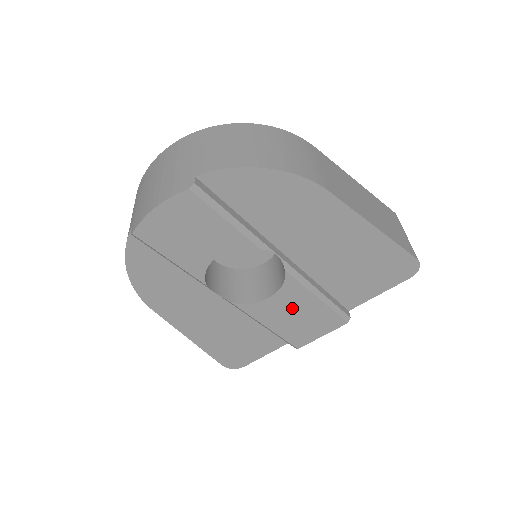
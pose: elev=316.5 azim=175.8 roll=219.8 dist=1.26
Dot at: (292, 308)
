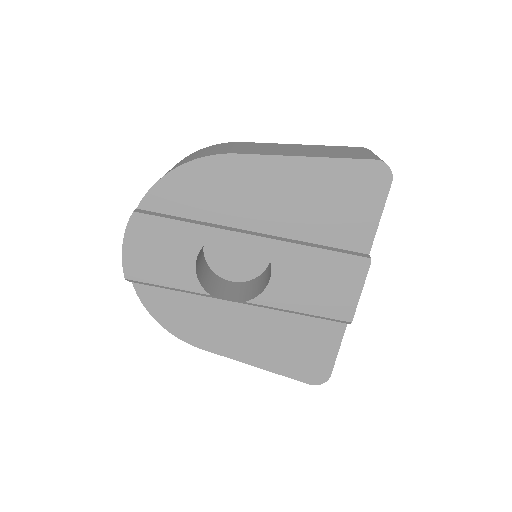
Dot at: (301, 278)
